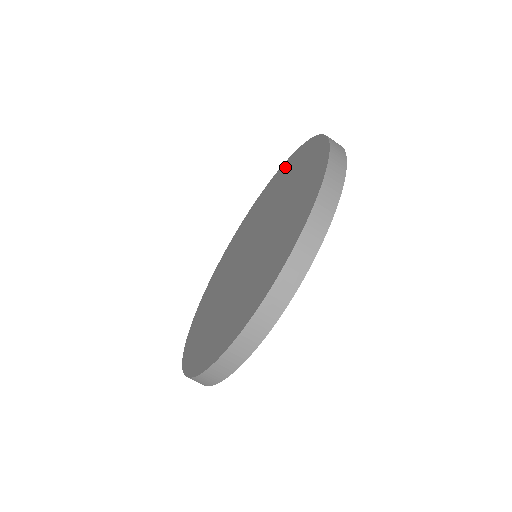
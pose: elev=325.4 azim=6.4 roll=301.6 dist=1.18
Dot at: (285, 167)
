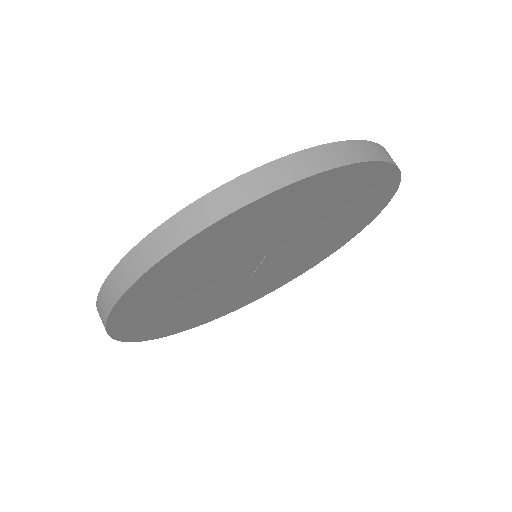
Dot at: occluded
